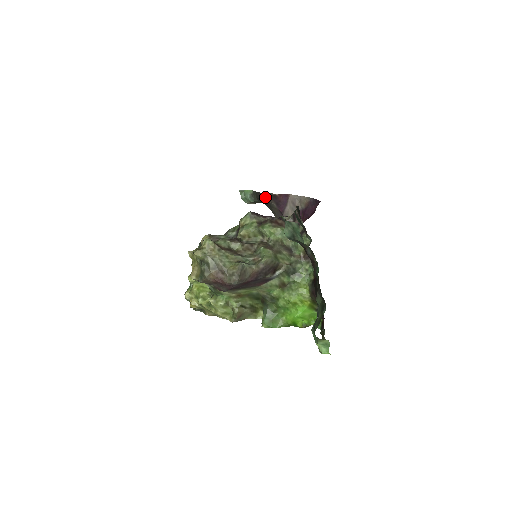
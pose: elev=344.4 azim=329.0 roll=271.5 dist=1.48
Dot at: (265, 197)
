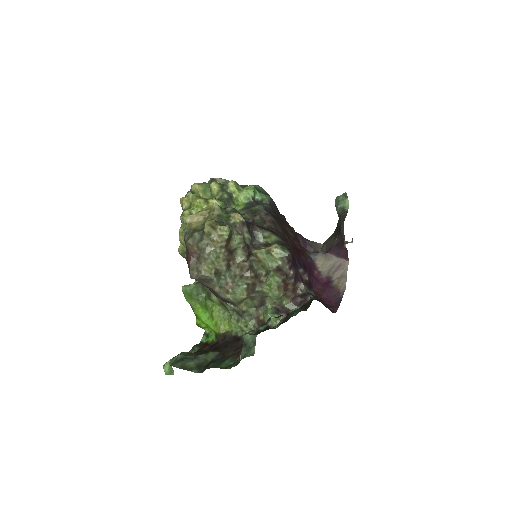
Dot at: (340, 231)
